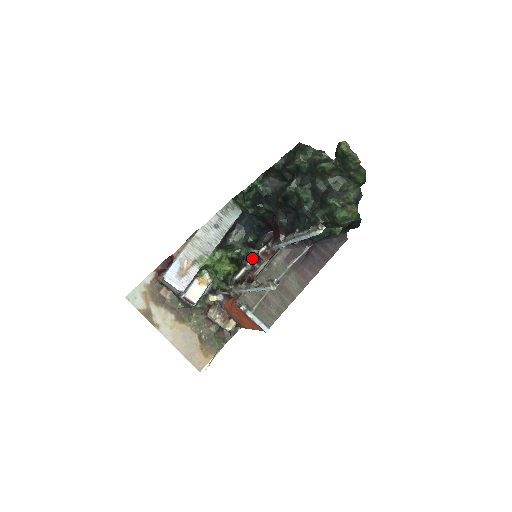
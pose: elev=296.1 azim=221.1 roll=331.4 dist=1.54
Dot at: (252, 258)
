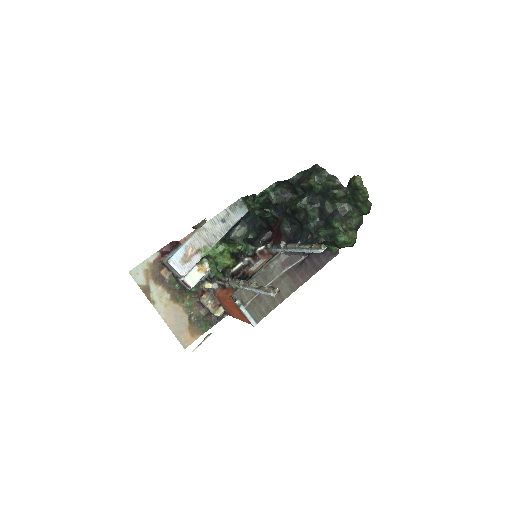
Dot at: (249, 253)
